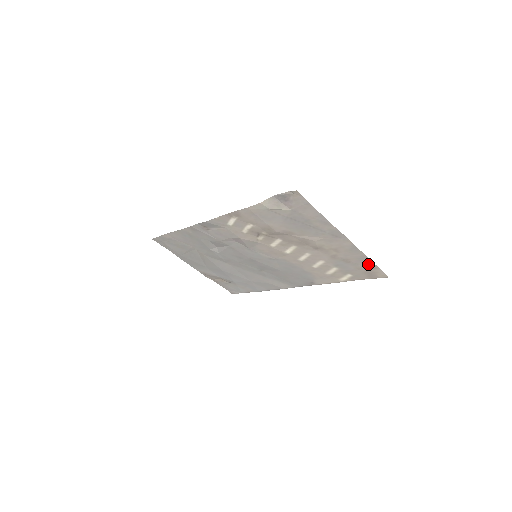
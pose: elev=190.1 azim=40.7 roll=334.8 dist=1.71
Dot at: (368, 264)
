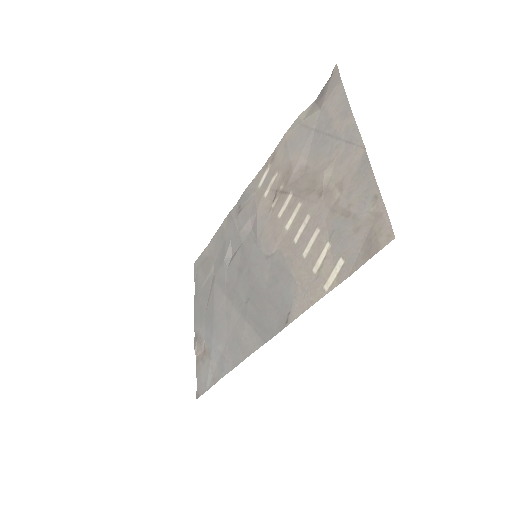
Dot at: (373, 206)
